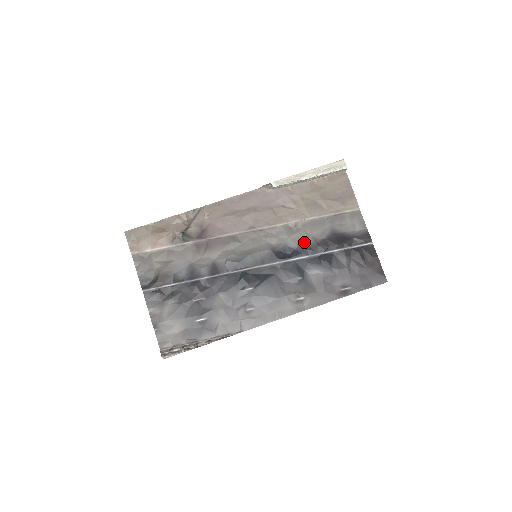
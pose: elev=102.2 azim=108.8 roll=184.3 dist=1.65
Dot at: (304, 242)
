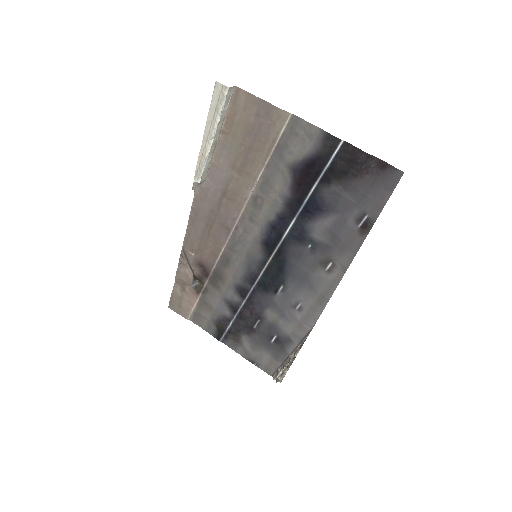
Dot at: (278, 207)
